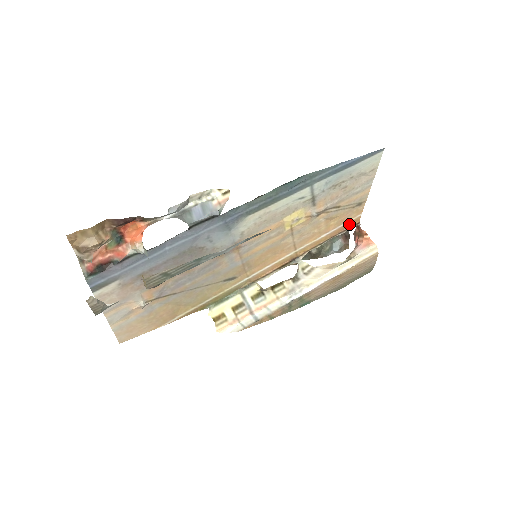
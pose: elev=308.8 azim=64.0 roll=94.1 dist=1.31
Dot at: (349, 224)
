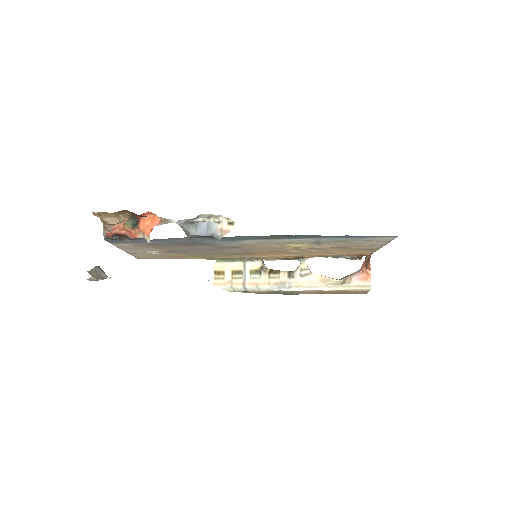
Dot at: (360, 254)
